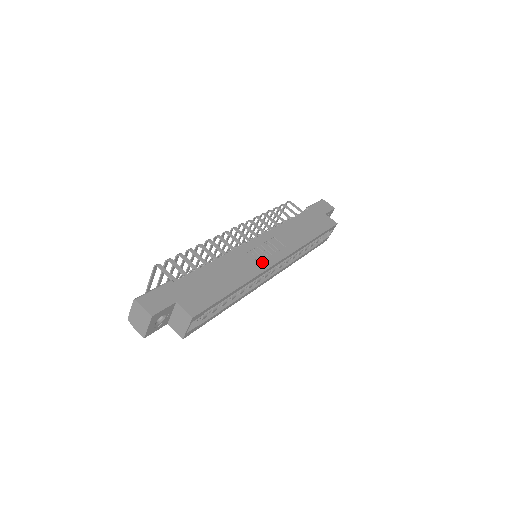
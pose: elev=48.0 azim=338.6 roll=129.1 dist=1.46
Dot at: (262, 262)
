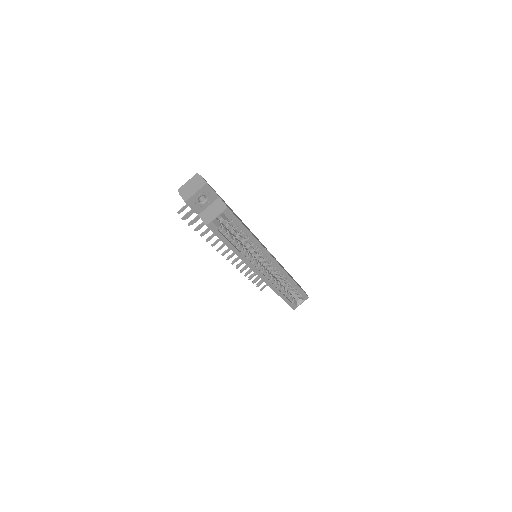
Dot at: occluded
